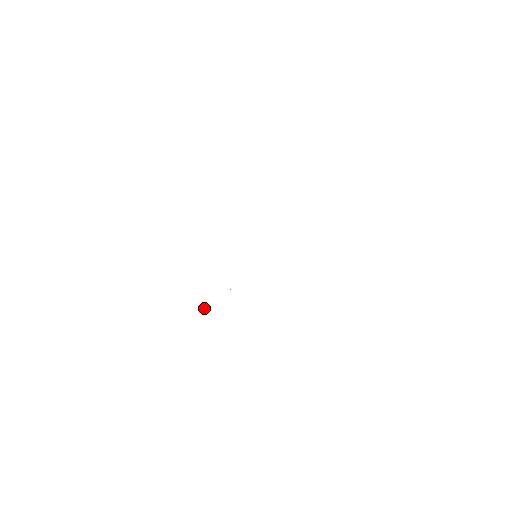
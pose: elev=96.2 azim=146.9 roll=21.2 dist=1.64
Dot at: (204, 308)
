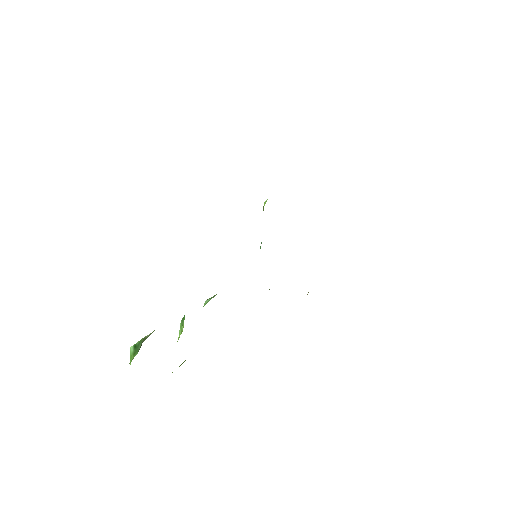
Dot at: occluded
